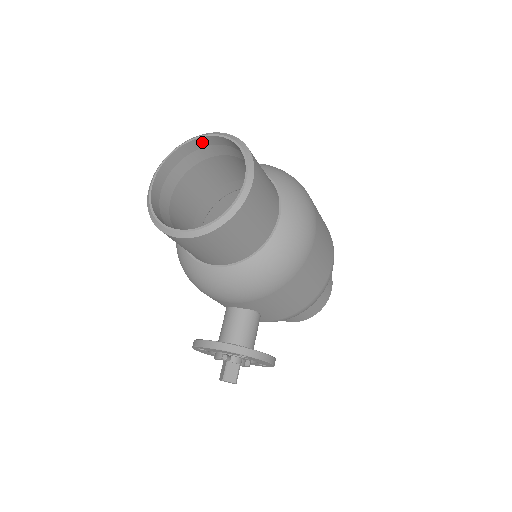
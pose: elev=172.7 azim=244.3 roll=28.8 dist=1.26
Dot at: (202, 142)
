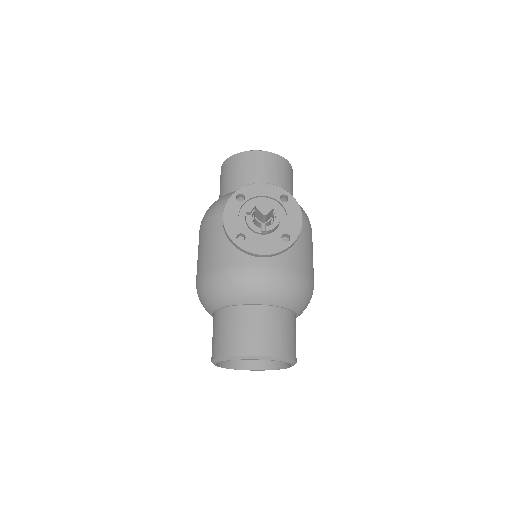
Dot at: occluded
